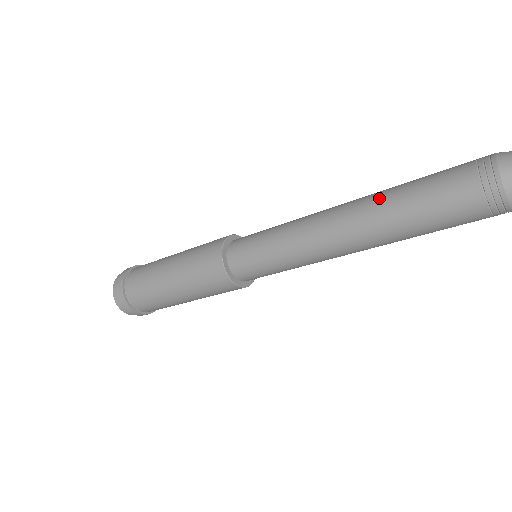
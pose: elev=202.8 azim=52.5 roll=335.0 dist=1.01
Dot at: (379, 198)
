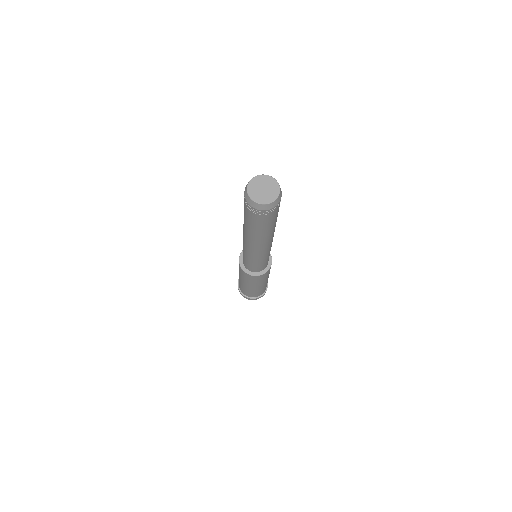
Dot at: occluded
